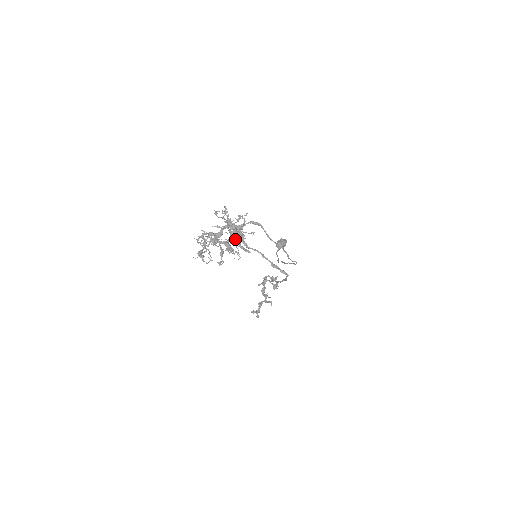
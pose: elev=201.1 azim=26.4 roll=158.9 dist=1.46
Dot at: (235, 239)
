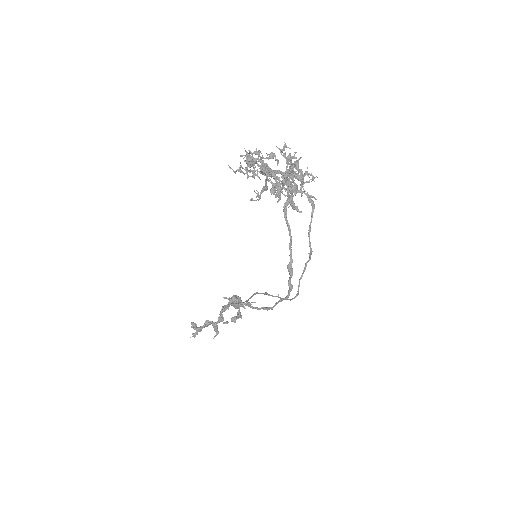
Dot at: (290, 187)
